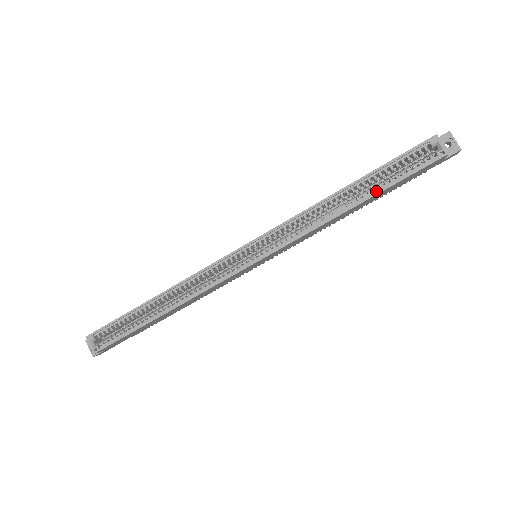
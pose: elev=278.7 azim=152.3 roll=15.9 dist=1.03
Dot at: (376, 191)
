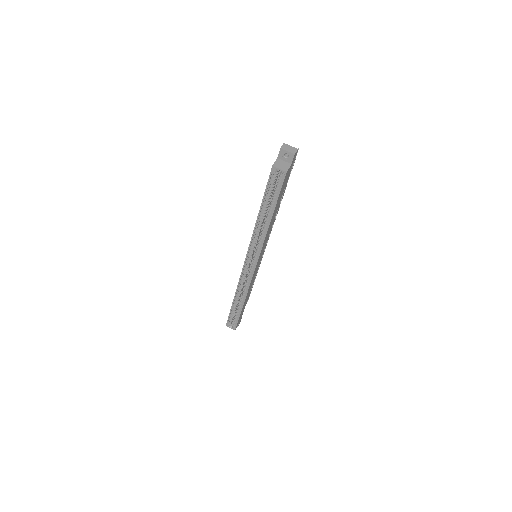
Dot at: (273, 208)
